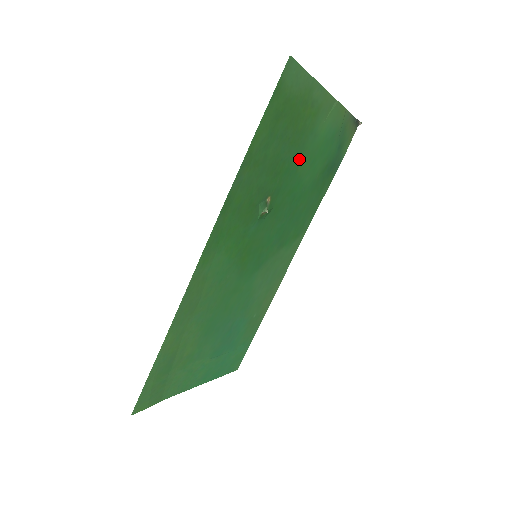
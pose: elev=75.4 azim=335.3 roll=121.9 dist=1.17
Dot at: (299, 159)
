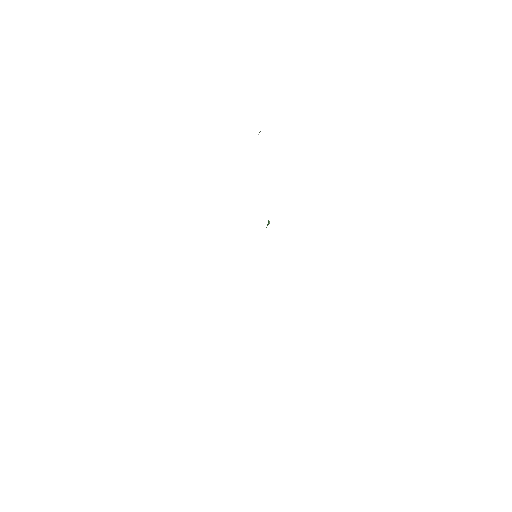
Dot at: occluded
